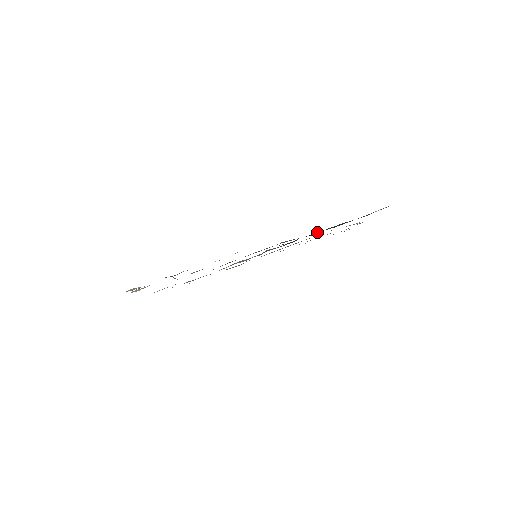
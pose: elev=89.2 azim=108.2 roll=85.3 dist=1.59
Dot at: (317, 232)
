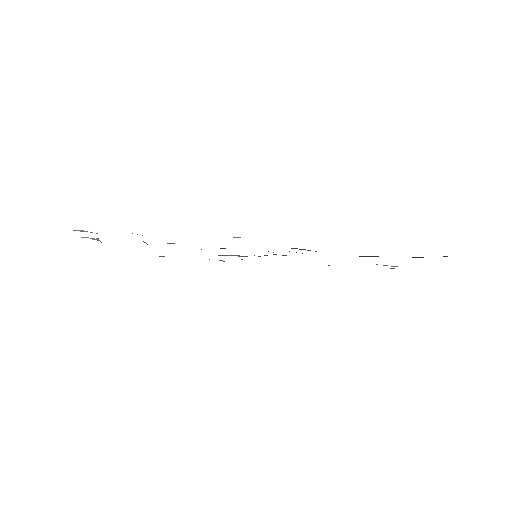
Dot at: occluded
